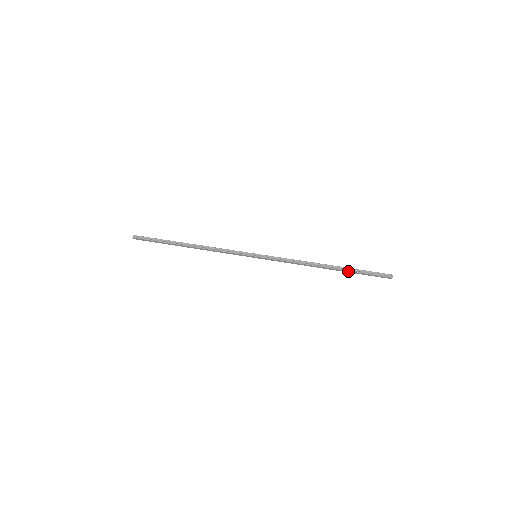
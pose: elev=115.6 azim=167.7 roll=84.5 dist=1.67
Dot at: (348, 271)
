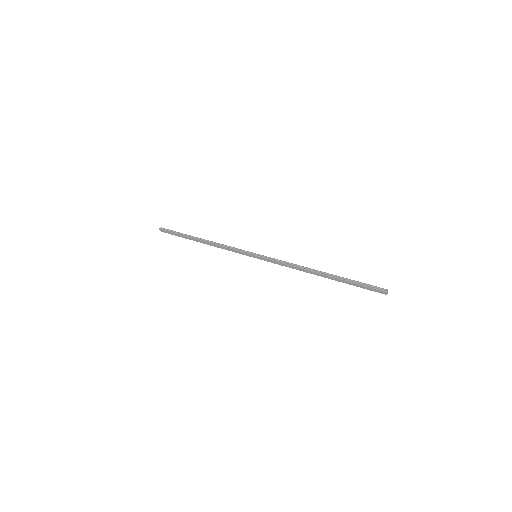
Dot at: (340, 280)
